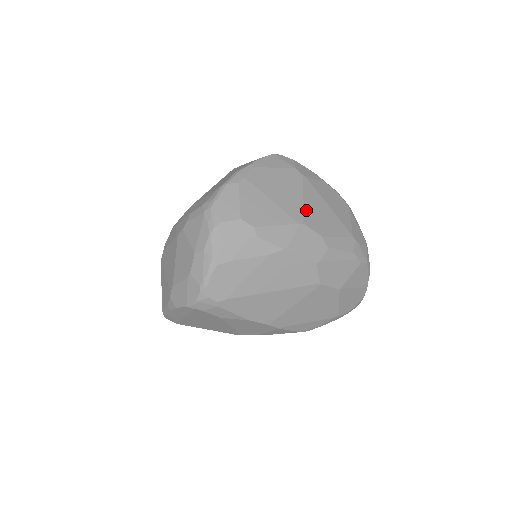
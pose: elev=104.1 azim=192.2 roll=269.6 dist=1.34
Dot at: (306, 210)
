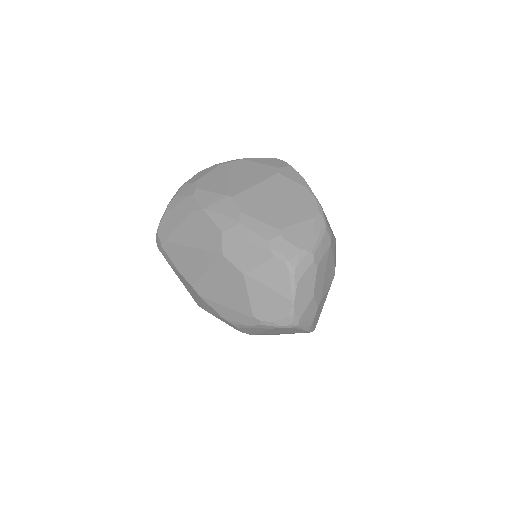
Dot at: (248, 192)
